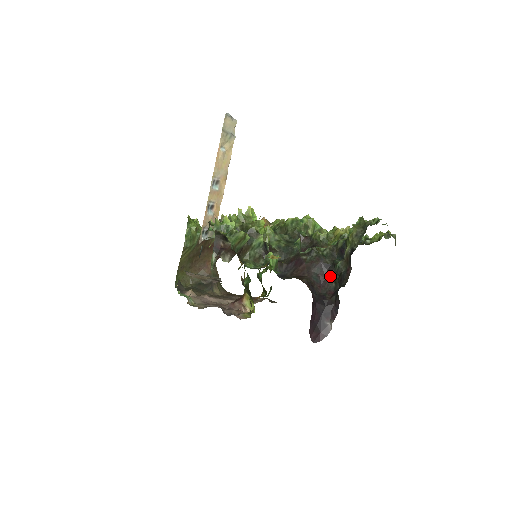
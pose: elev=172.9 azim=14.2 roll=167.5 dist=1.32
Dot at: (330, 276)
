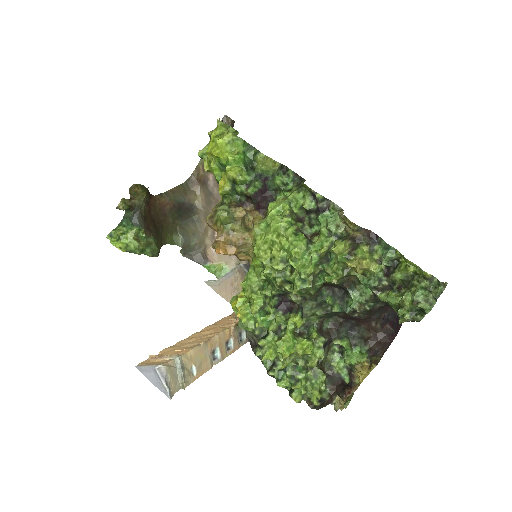
Dot at: occluded
